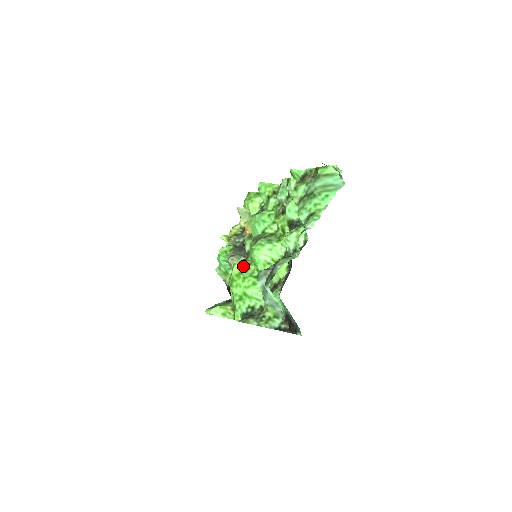
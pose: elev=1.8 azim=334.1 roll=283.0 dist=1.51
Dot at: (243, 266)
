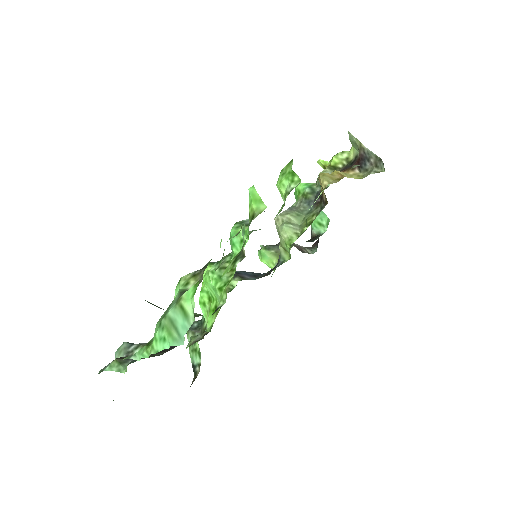
Dot at: occluded
